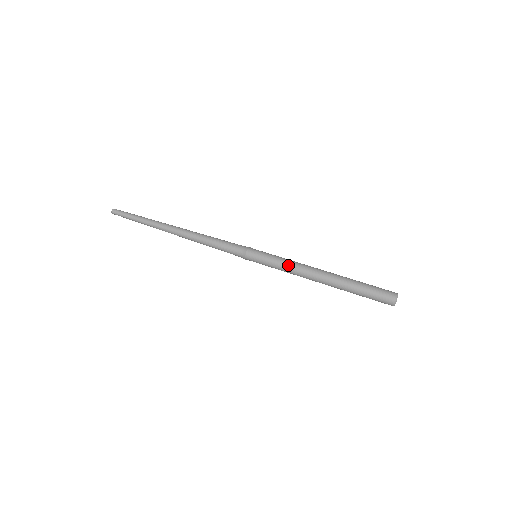
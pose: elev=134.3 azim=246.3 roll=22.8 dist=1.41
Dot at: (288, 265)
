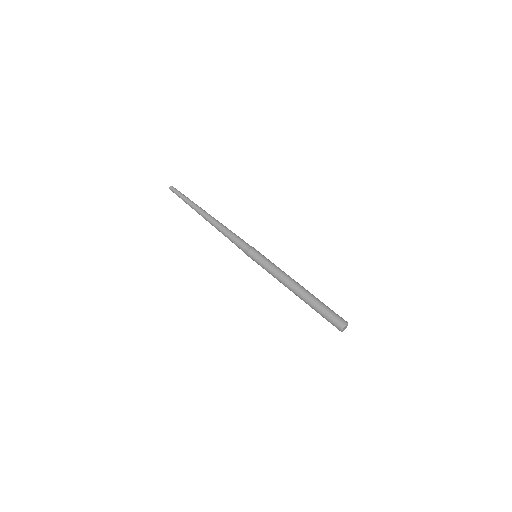
Dot at: (274, 271)
